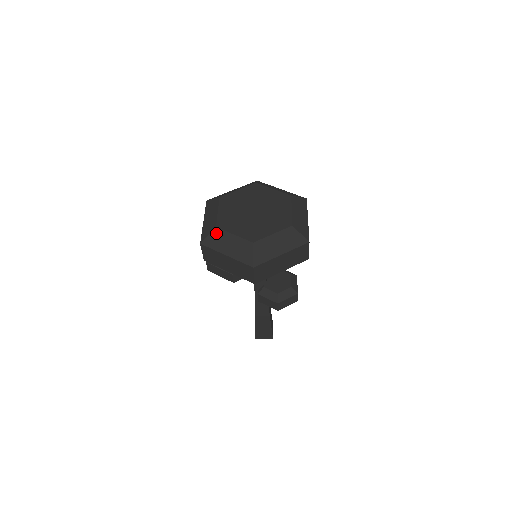
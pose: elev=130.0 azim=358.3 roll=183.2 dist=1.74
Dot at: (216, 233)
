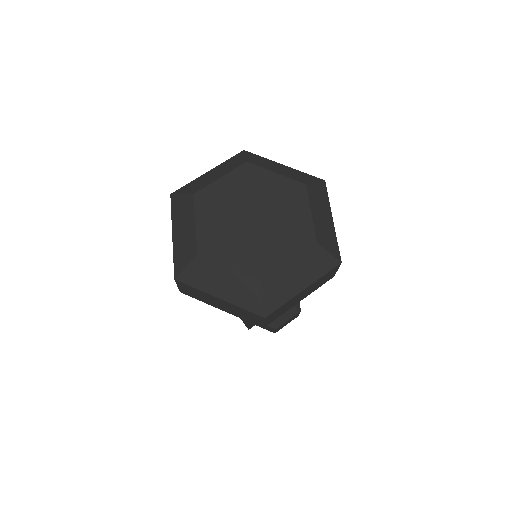
Dot at: (187, 201)
